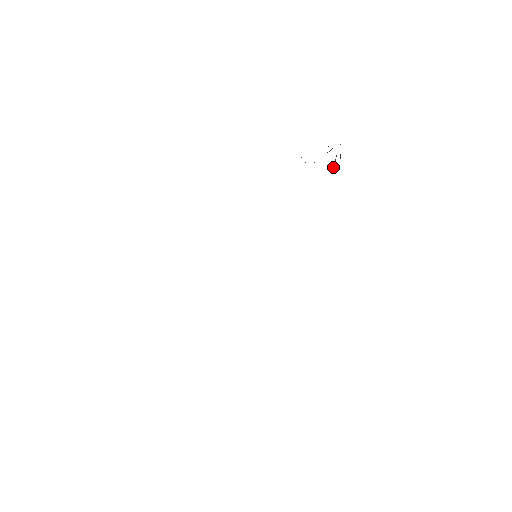
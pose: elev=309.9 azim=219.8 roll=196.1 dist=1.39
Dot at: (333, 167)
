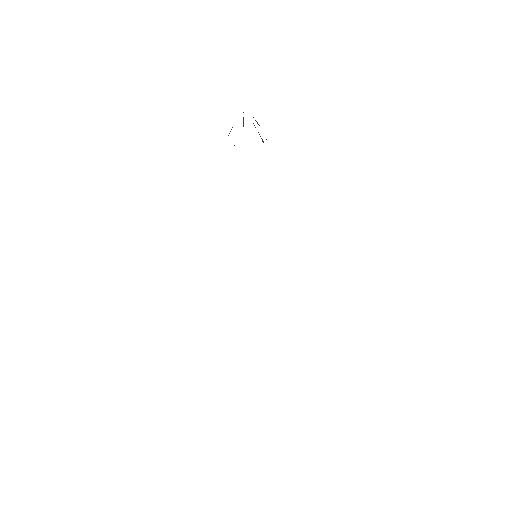
Dot at: (262, 140)
